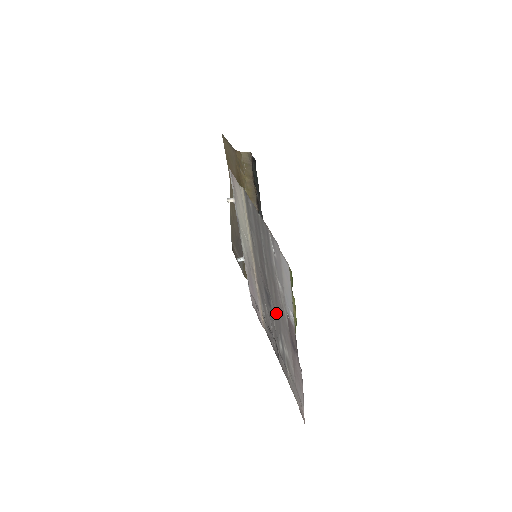
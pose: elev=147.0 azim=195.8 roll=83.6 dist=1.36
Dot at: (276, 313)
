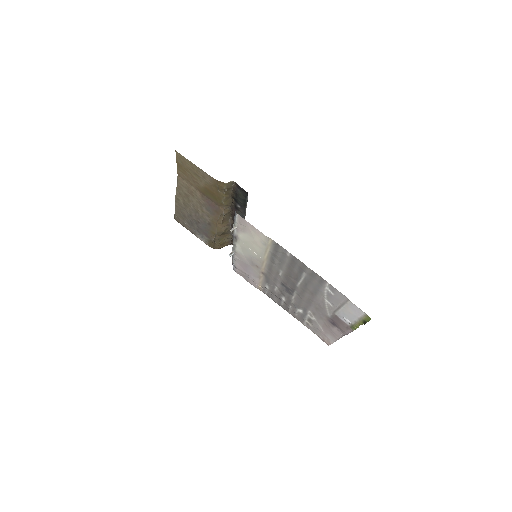
Dot at: (303, 301)
